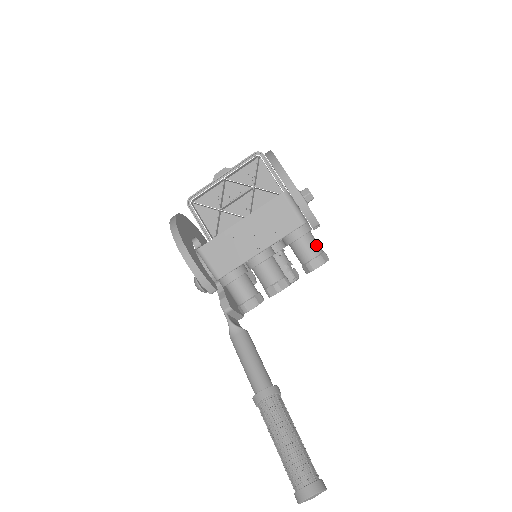
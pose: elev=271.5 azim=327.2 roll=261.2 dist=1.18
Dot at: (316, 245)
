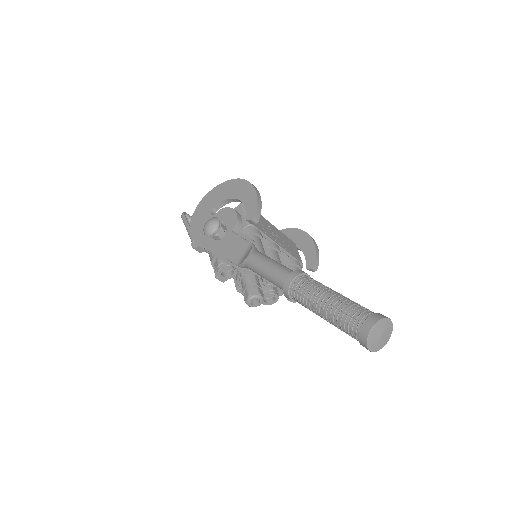
Dot at: occluded
